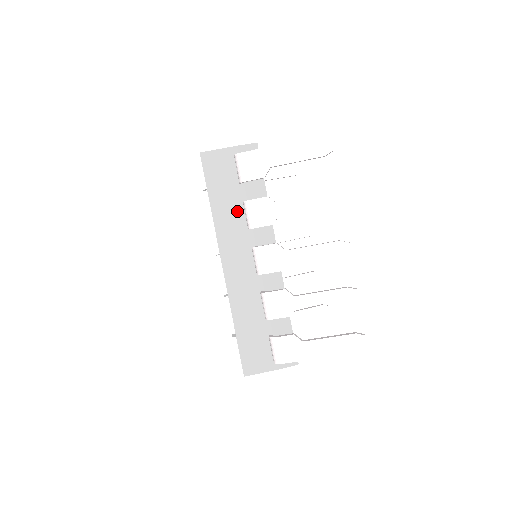
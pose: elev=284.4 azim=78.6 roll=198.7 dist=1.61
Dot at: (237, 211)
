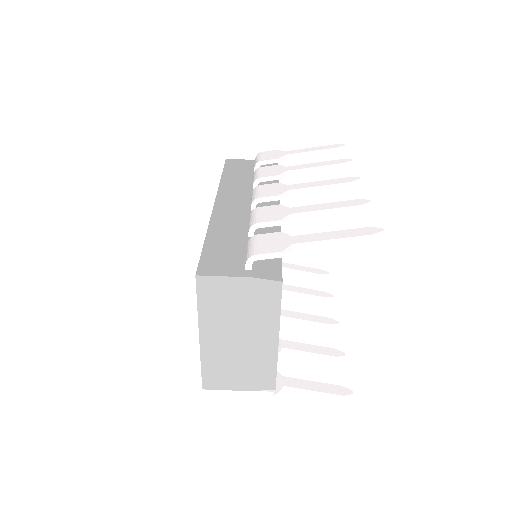
Dot at: (246, 181)
